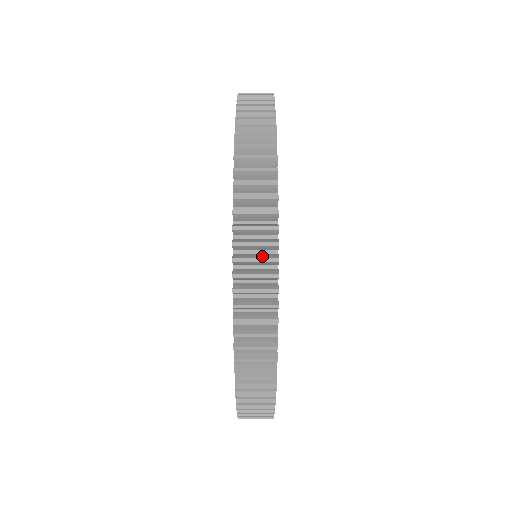
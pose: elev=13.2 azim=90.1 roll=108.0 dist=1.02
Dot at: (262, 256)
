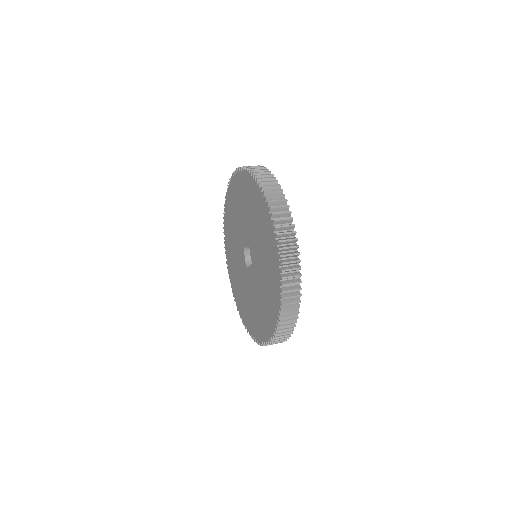
Dot at: (290, 239)
